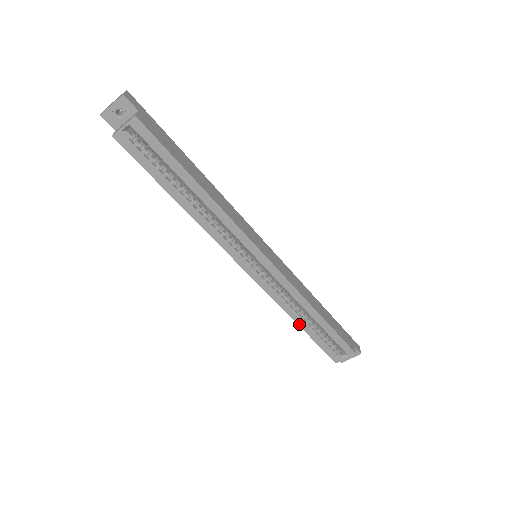
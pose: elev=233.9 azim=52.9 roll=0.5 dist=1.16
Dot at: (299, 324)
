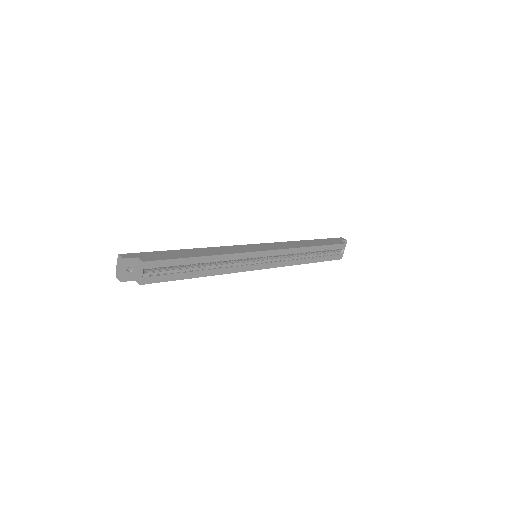
Dot at: (308, 263)
